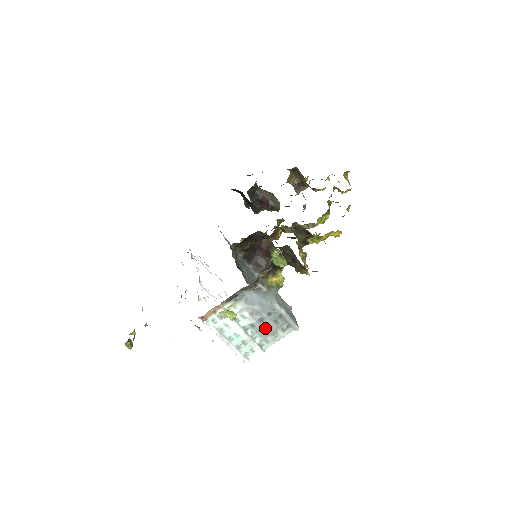
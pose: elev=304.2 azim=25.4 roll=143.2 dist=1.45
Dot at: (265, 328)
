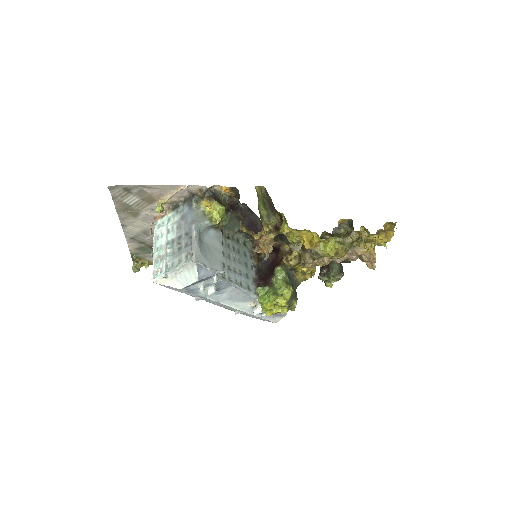
Dot at: (178, 248)
